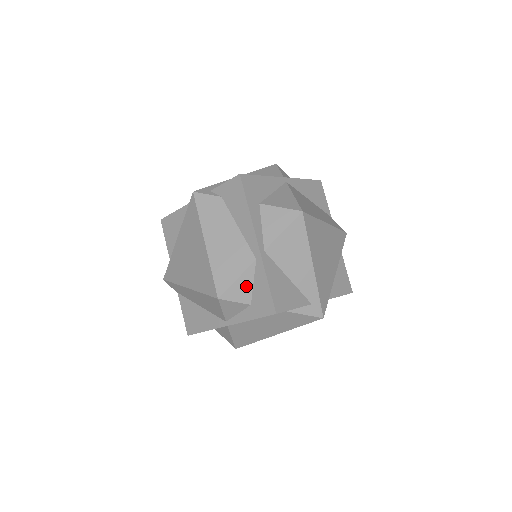
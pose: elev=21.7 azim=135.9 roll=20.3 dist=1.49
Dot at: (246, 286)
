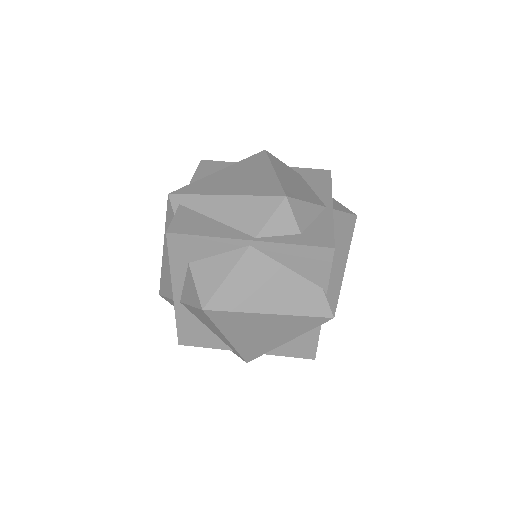
Dot at: occluded
